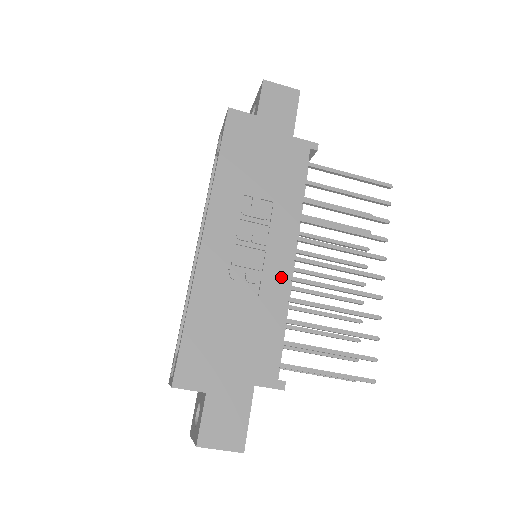
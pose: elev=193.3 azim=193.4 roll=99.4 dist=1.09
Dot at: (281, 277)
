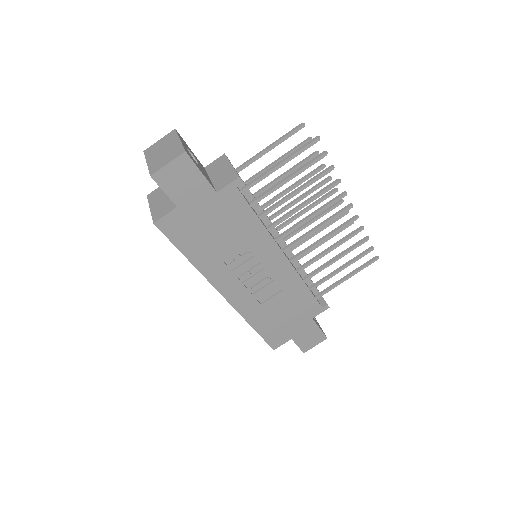
Dot at: (287, 272)
